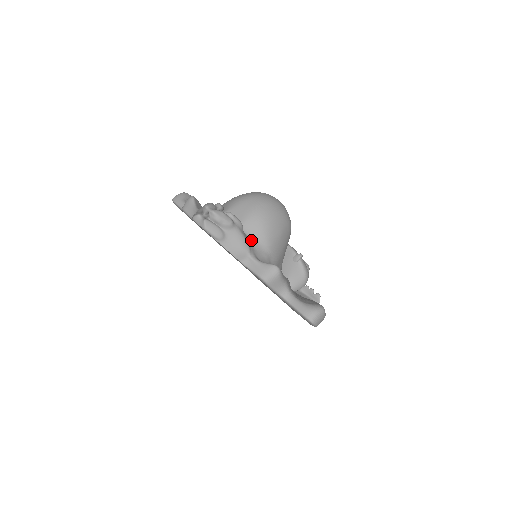
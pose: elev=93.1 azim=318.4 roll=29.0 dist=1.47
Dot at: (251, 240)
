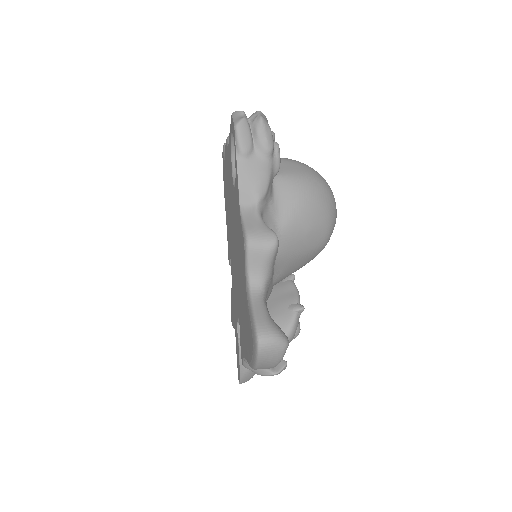
Dot at: (273, 198)
